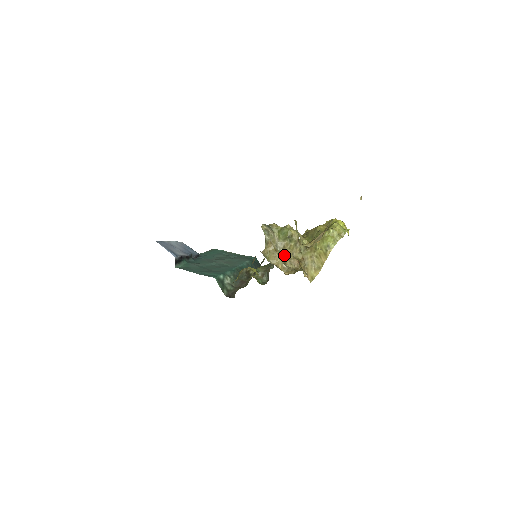
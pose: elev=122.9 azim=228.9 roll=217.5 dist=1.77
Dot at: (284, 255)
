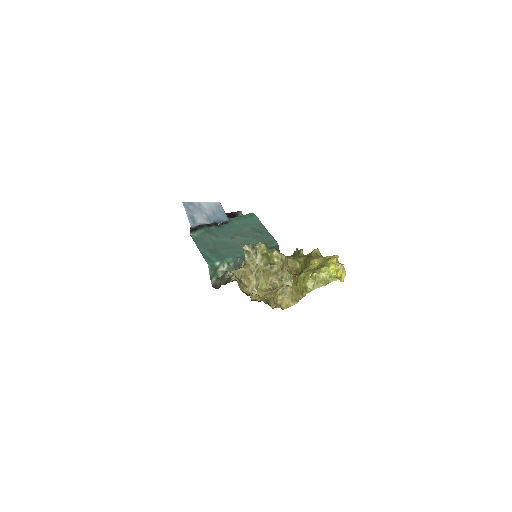
Dot at: occluded
